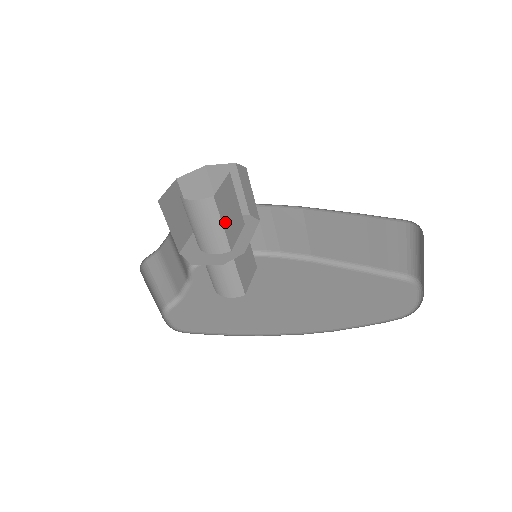
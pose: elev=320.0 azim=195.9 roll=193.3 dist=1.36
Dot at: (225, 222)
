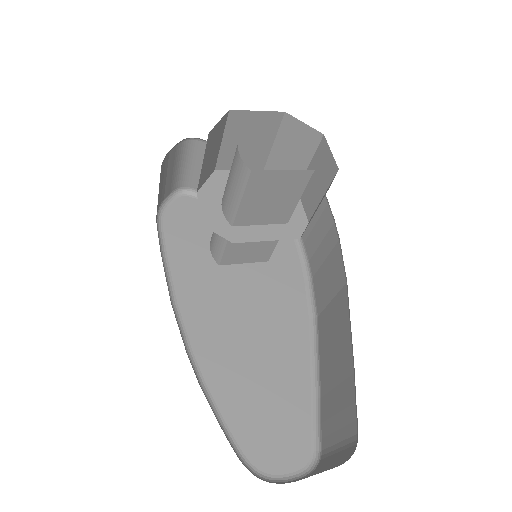
Dot at: (249, 201)
